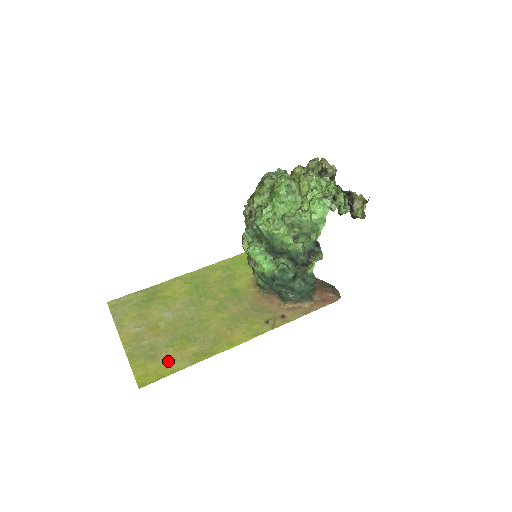
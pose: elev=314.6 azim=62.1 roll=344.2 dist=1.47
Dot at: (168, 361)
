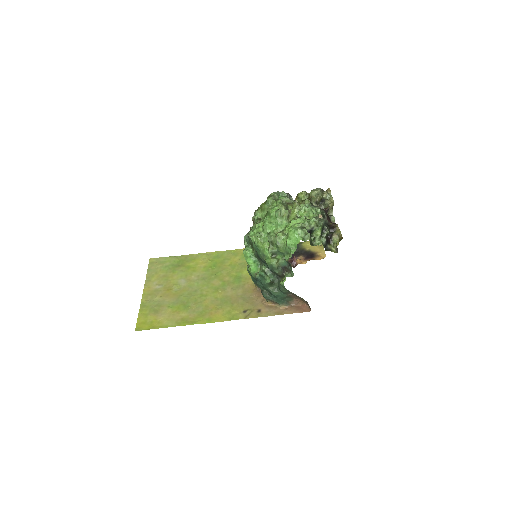
Dot at: (163, 318)
